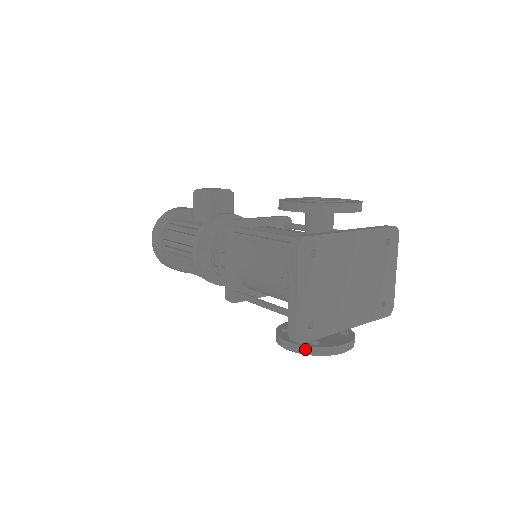
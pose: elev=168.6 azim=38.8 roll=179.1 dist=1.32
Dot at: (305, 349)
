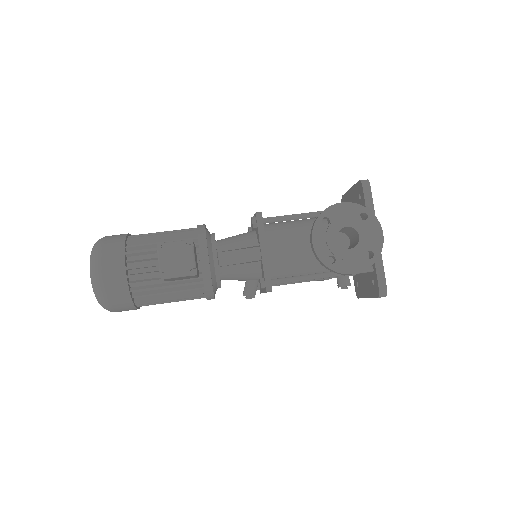
Dot at: occluded
